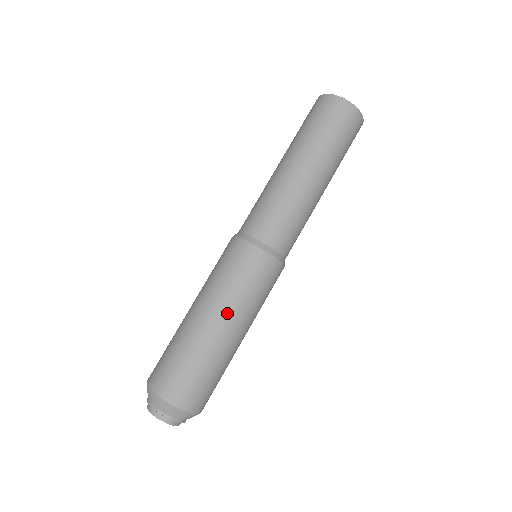
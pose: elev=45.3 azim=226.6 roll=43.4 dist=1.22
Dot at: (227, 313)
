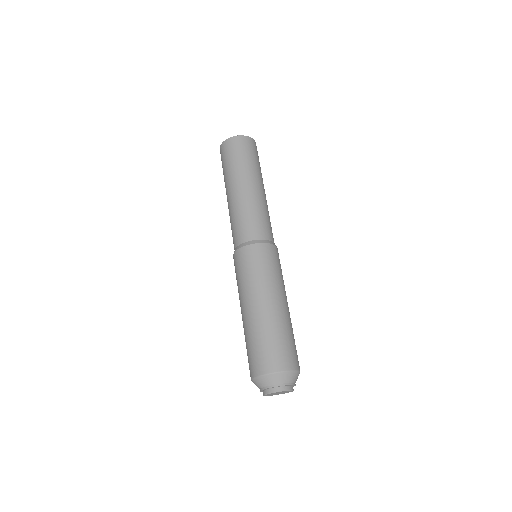
Dot at: (250, 297)
